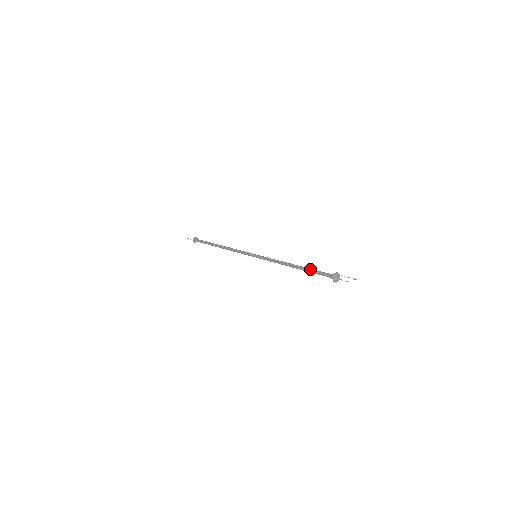
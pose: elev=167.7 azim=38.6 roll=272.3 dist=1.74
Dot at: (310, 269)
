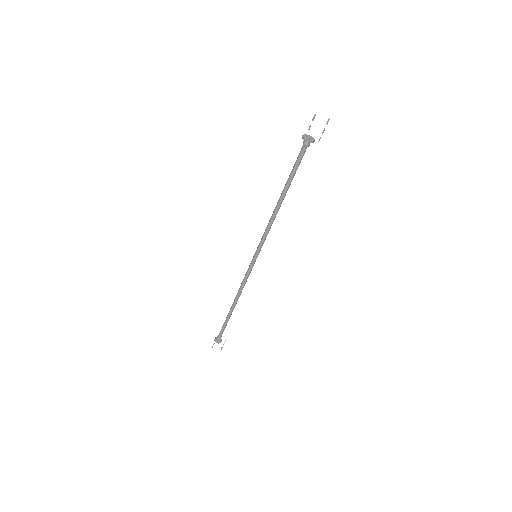
Dot at: (290, 175)
